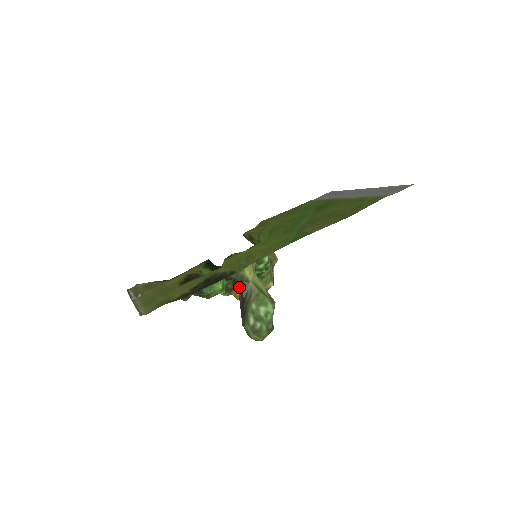
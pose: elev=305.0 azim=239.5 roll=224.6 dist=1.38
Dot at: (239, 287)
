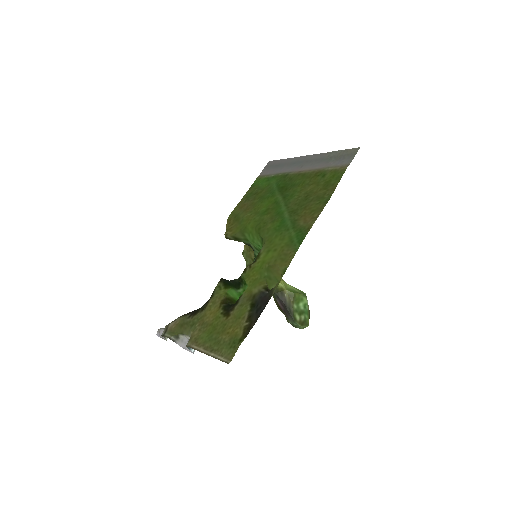
Dot at: (276, 297)
